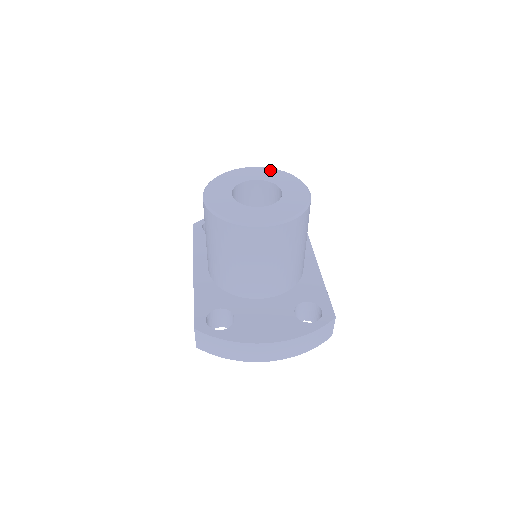
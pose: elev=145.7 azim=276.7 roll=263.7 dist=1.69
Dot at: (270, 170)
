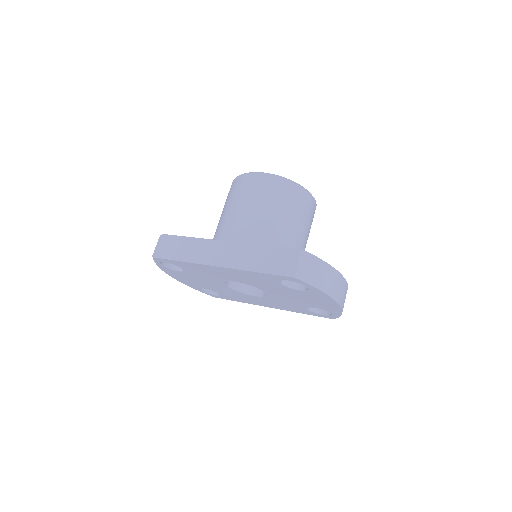
Dot at: occluded
